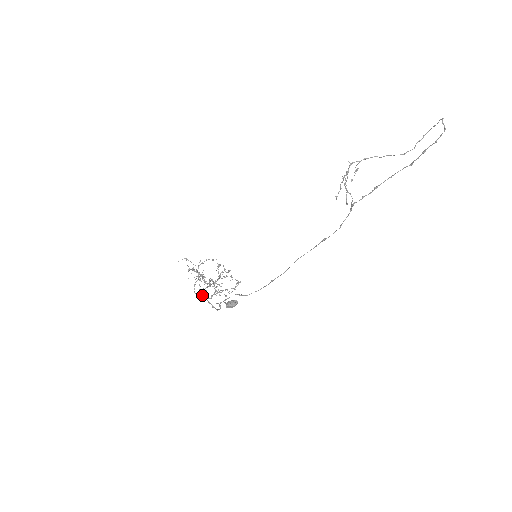
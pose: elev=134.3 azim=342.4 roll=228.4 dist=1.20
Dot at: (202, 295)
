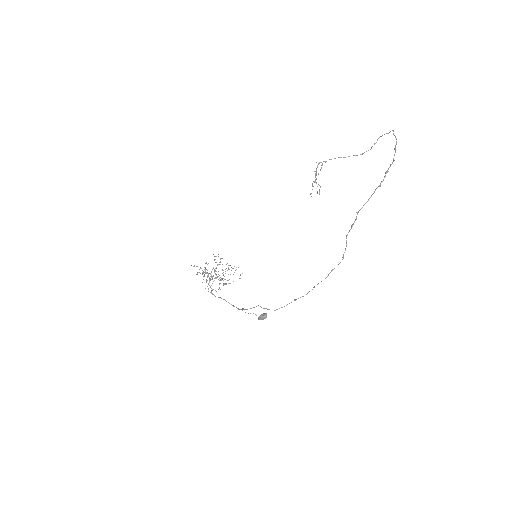
Dot at: occluded
